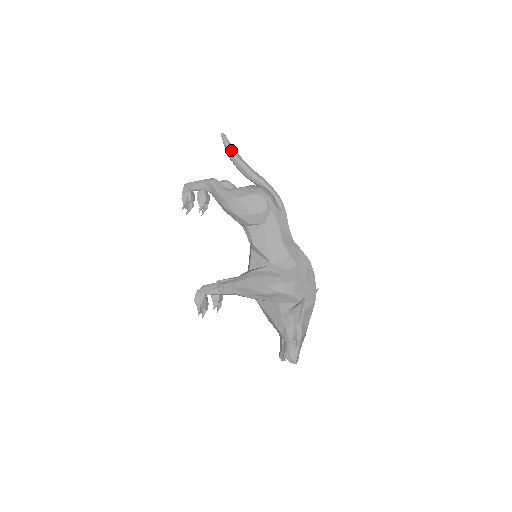
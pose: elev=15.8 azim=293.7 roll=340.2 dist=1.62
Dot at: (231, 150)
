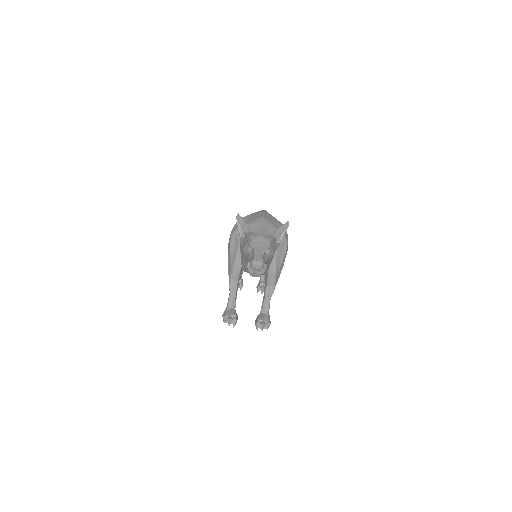
Dot at: occluded
